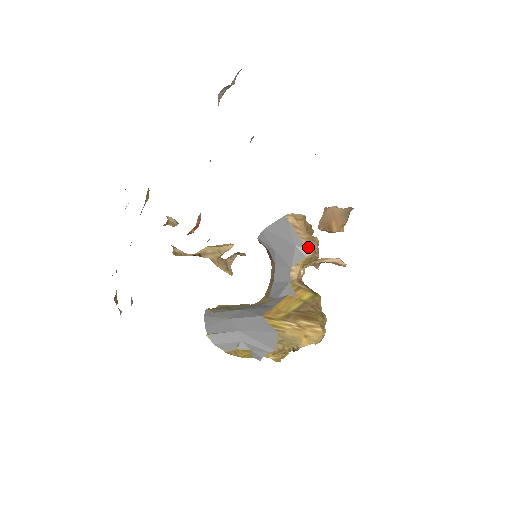
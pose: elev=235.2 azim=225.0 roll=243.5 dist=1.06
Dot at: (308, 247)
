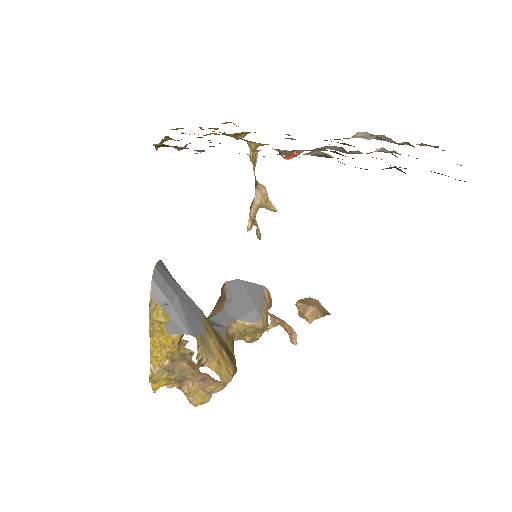
Dot at: (264, 319)
